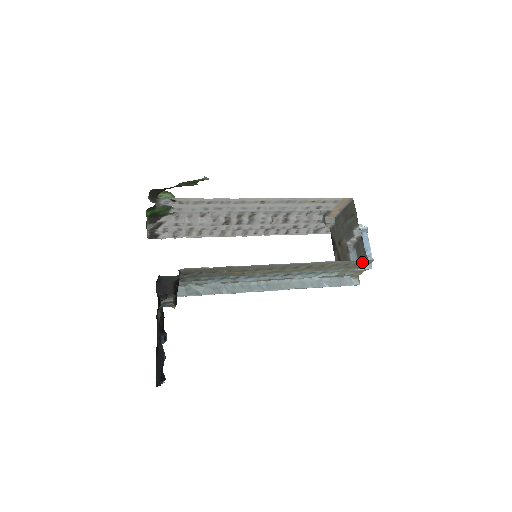
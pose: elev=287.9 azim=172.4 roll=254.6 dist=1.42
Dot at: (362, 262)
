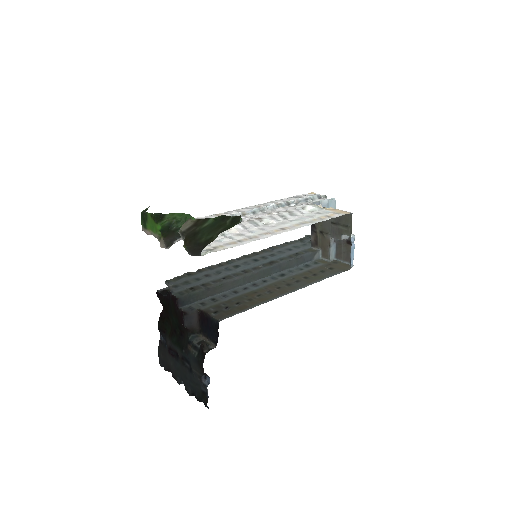
Dot at: (345, 268)
